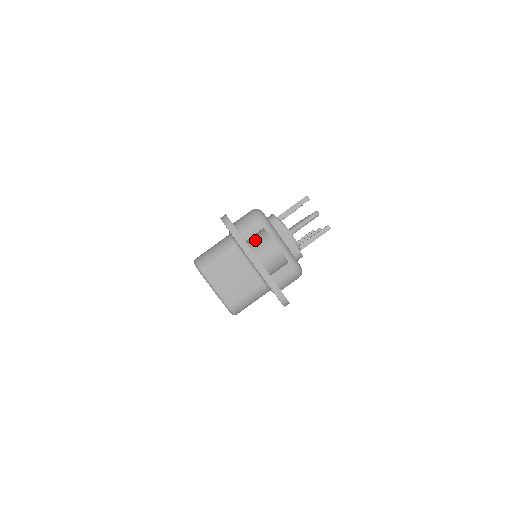
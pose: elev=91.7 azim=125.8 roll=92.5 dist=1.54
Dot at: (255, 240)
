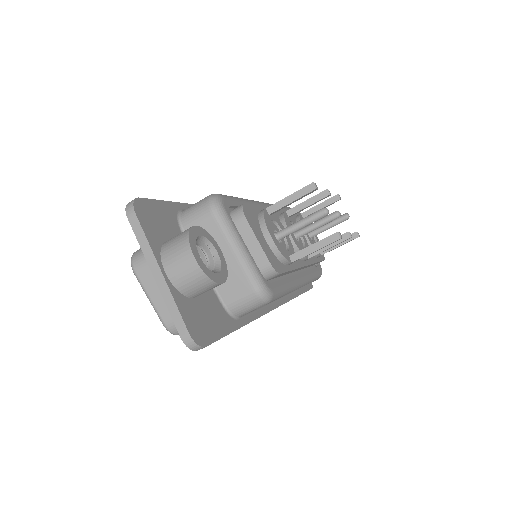
Dot at: (171, 242)
